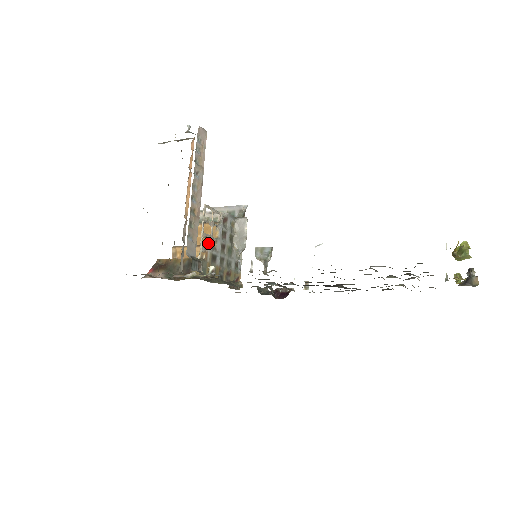
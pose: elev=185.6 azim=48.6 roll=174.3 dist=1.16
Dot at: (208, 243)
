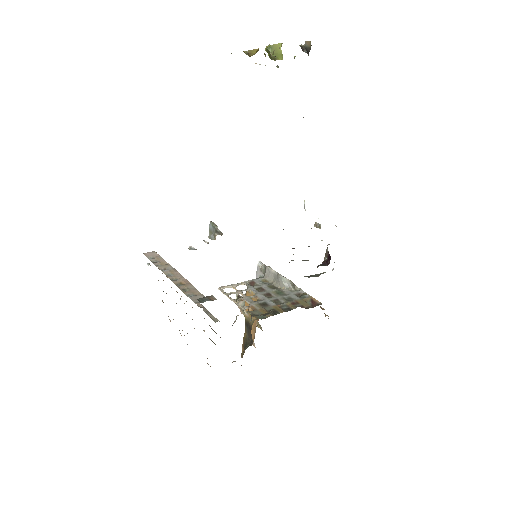
Dot at: (247, 302)
